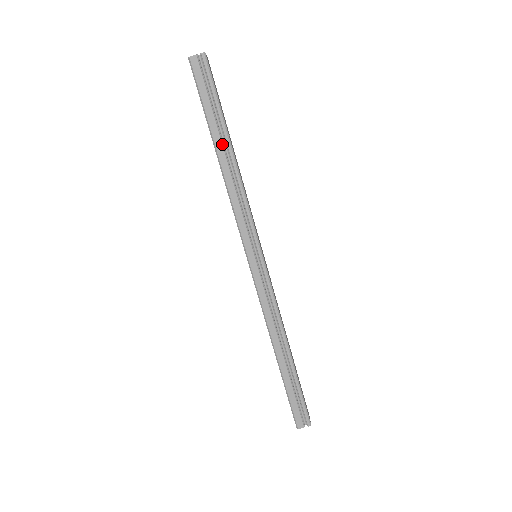
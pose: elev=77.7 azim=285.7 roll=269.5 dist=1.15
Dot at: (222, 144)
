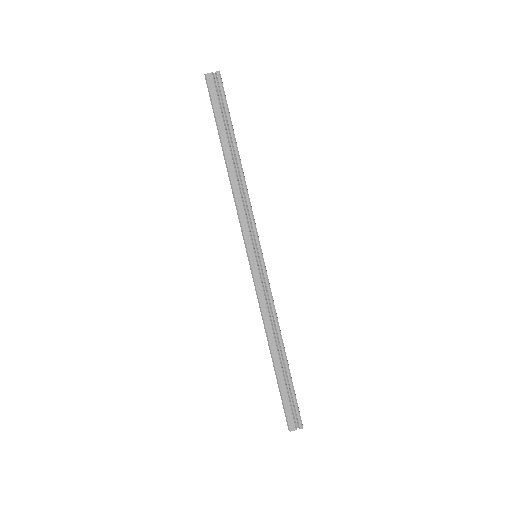
Dot at: (230, 150)
